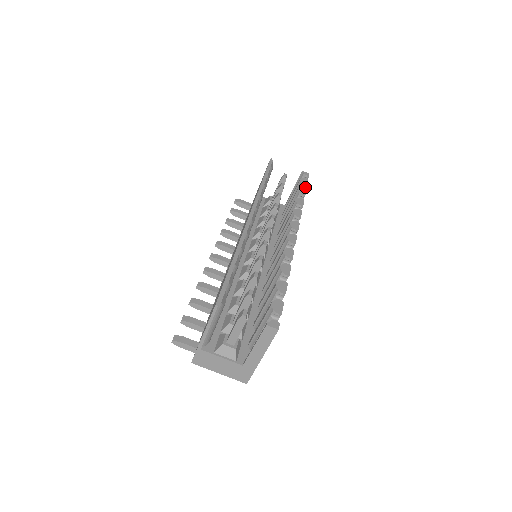
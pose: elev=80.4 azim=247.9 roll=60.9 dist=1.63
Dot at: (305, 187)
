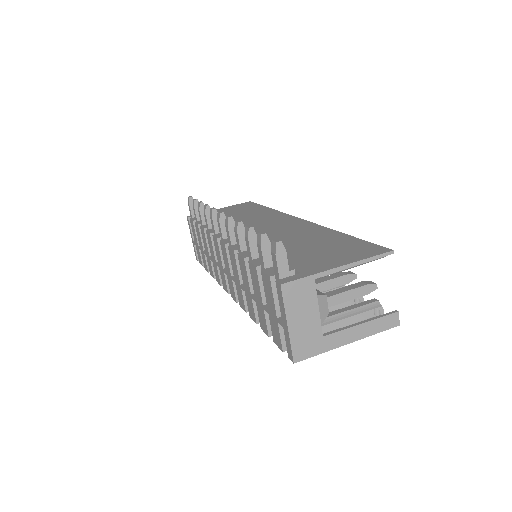
Dot at: occluded
